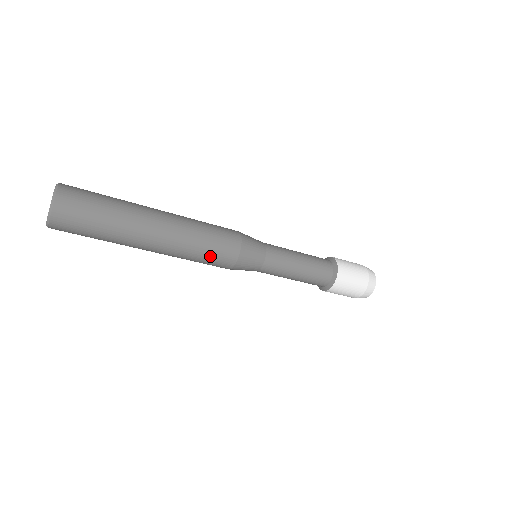
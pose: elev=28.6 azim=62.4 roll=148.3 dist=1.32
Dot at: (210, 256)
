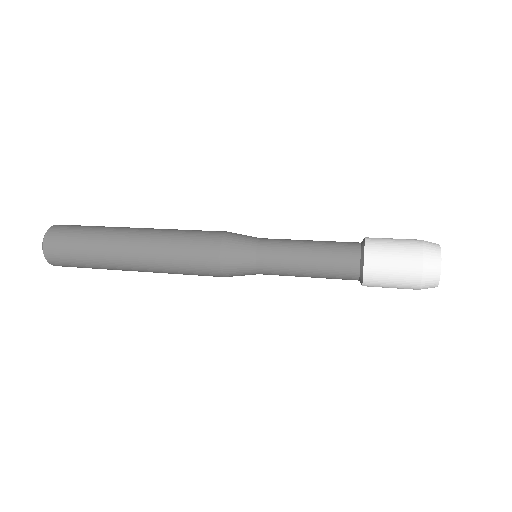
Dot at: (194, 274)
